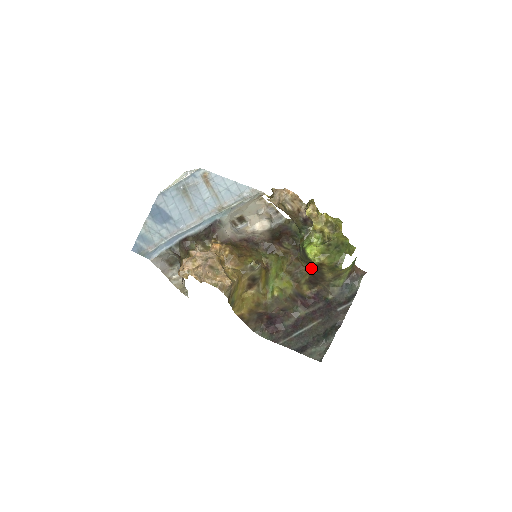
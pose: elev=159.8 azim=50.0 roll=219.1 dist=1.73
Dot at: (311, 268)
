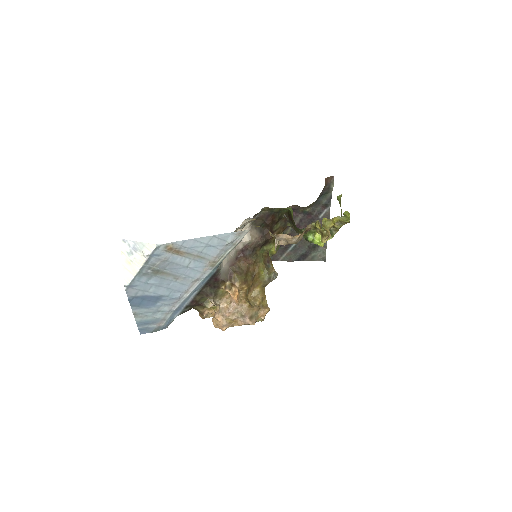
Dot at: occluded
